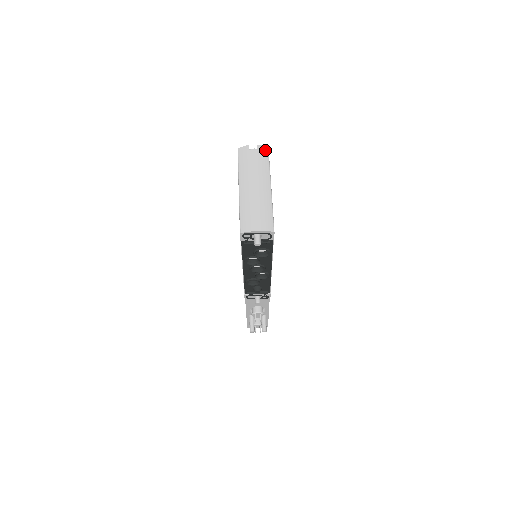
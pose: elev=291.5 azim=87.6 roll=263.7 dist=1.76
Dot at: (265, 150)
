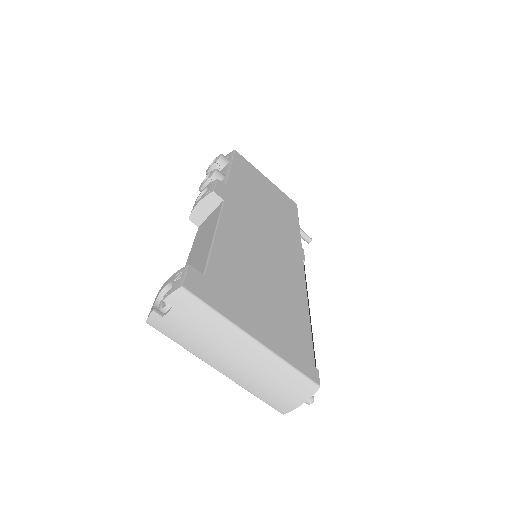
Dot at: (182, 297)
